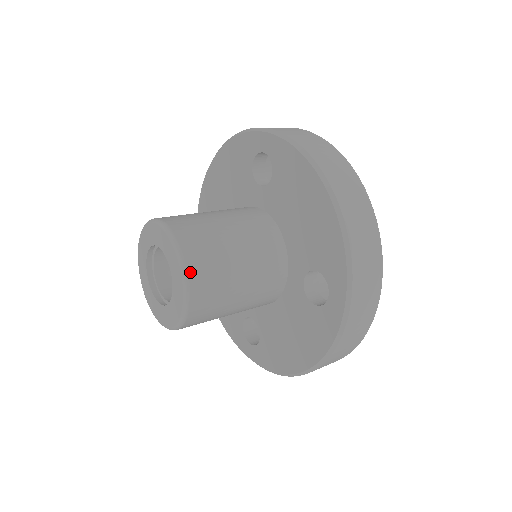
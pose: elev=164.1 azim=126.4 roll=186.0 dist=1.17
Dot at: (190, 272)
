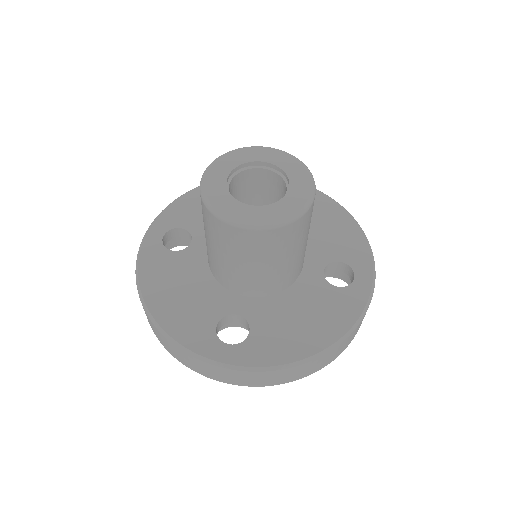
Dot at: (314, 182)
